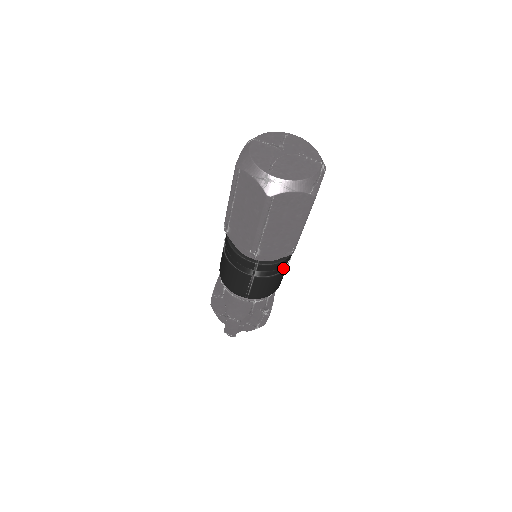
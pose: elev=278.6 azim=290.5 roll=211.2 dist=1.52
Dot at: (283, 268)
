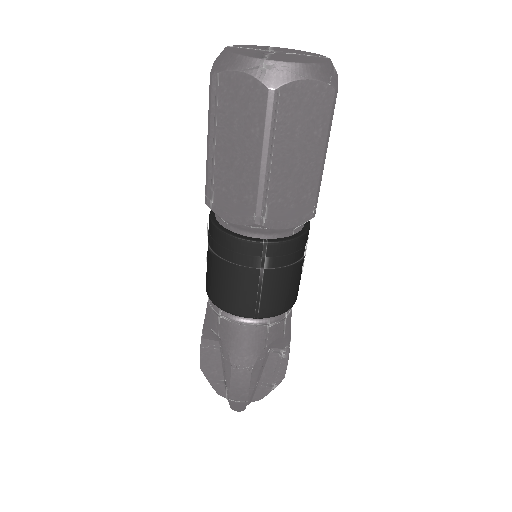
Dot at: (301, 254)
